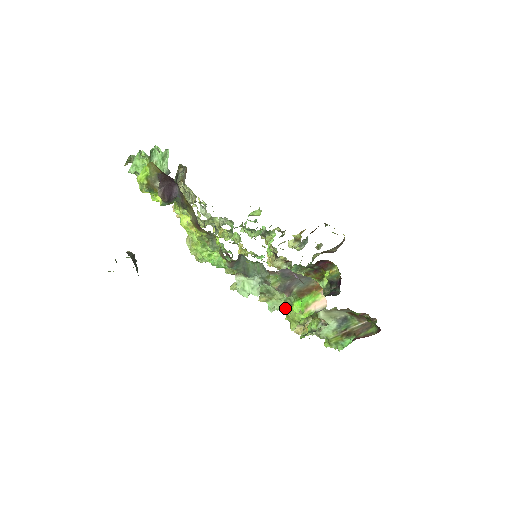
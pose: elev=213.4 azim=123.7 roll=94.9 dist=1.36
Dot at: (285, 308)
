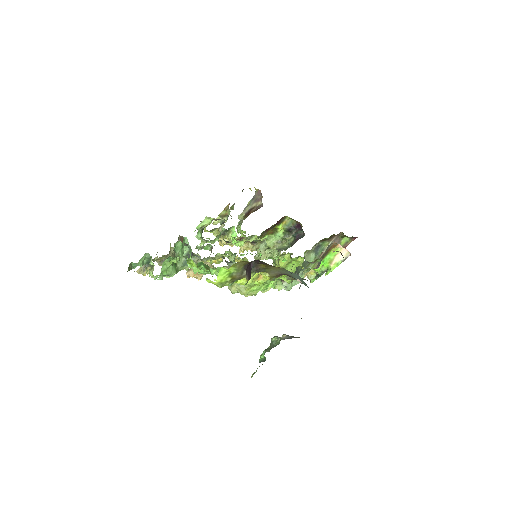
Dot at: occluded
